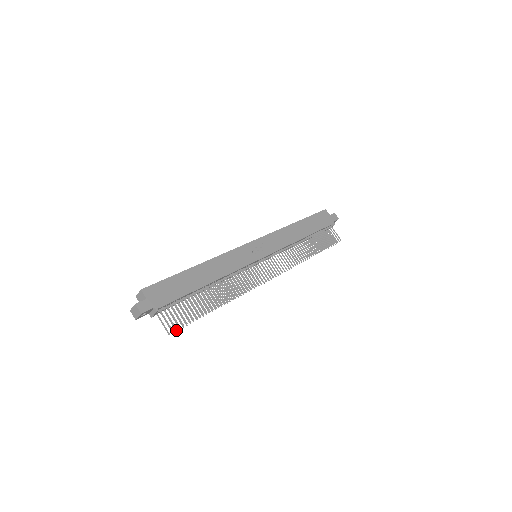
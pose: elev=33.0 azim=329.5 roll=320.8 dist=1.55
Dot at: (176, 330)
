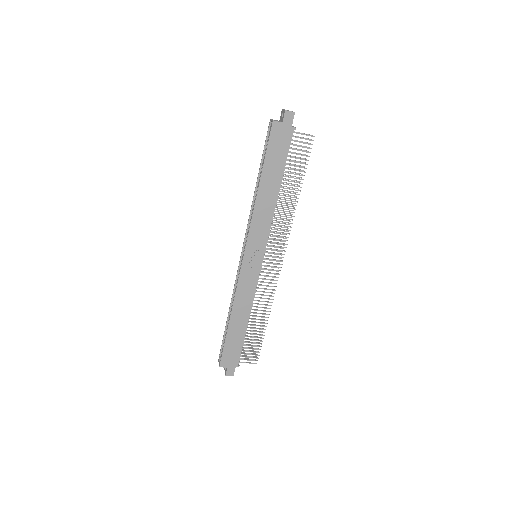
Dot at: occluded
